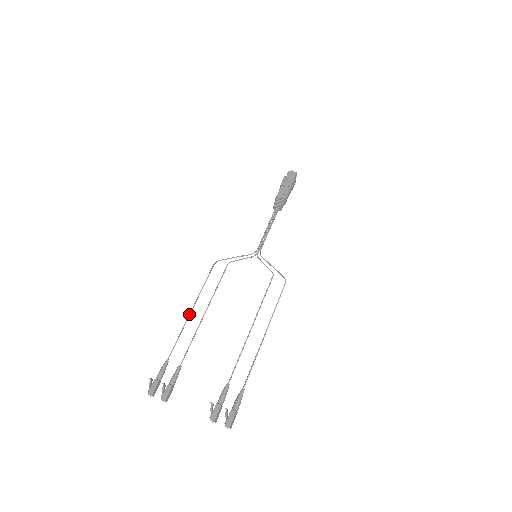
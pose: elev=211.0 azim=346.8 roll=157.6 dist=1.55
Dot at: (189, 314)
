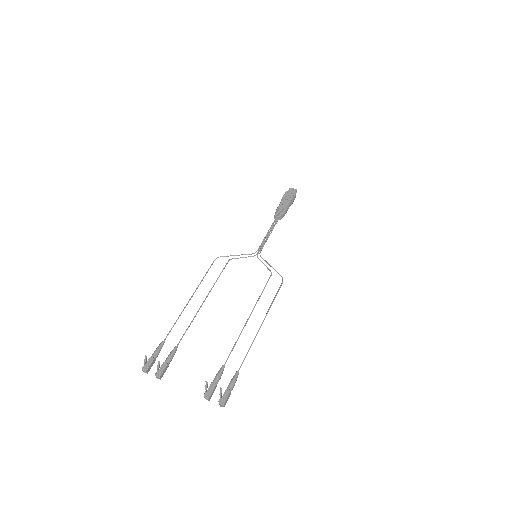
Dot at: (188, 301)
